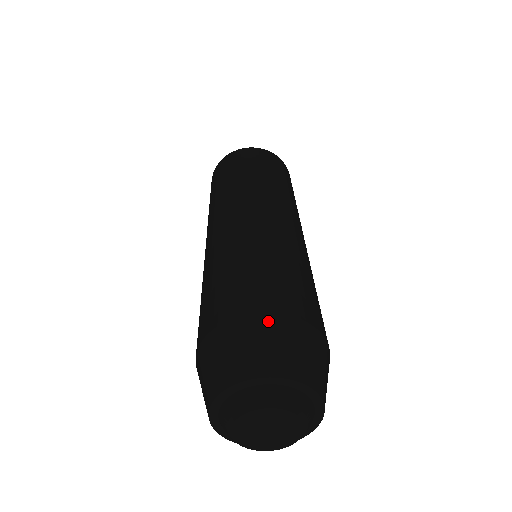
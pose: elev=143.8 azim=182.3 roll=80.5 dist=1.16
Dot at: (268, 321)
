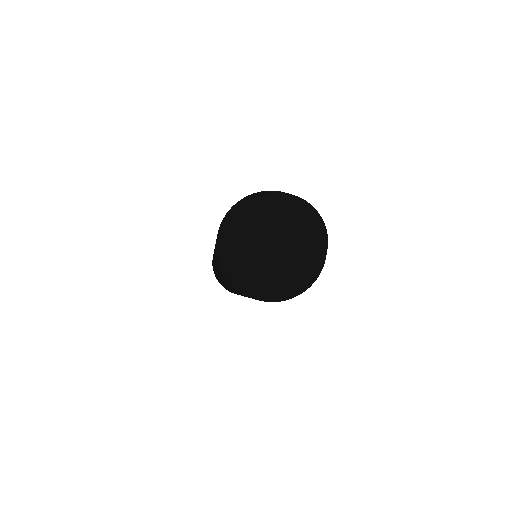
Dot at: (256, 193)
